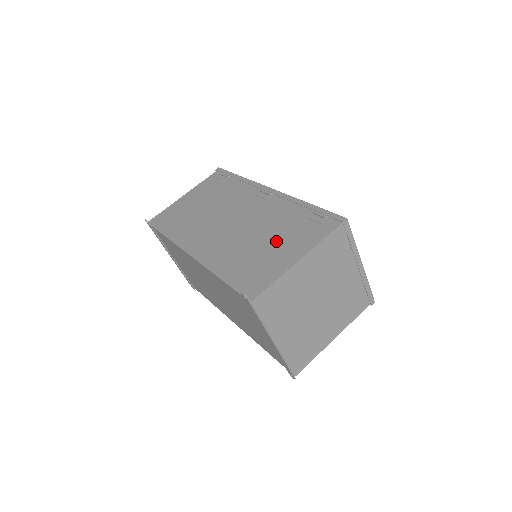
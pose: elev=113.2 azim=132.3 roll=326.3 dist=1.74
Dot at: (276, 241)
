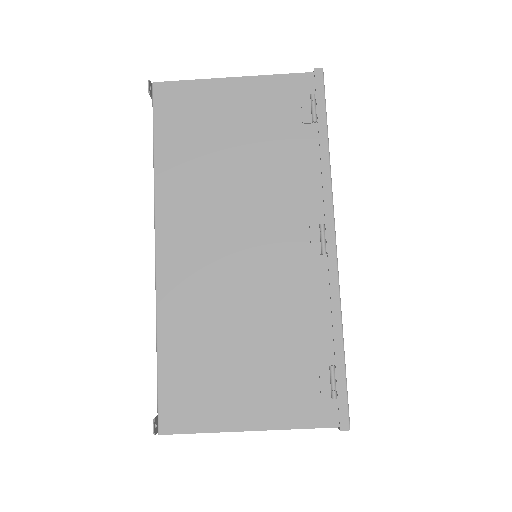
Dot at: (256, 363)
